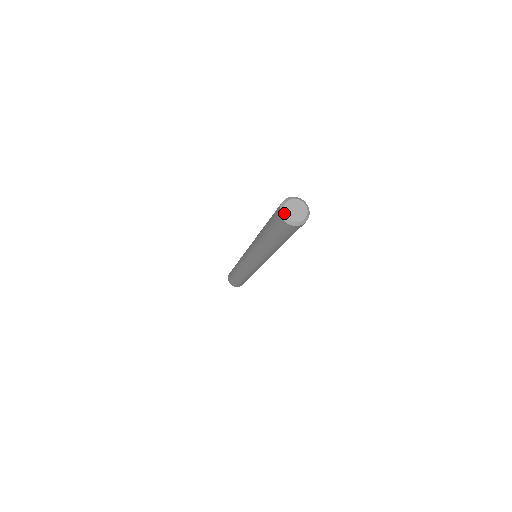
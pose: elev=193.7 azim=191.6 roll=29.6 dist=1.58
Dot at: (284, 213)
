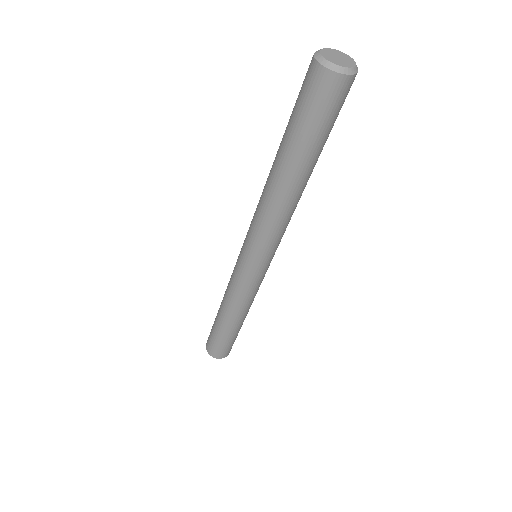
Dot at: (322, 49)
